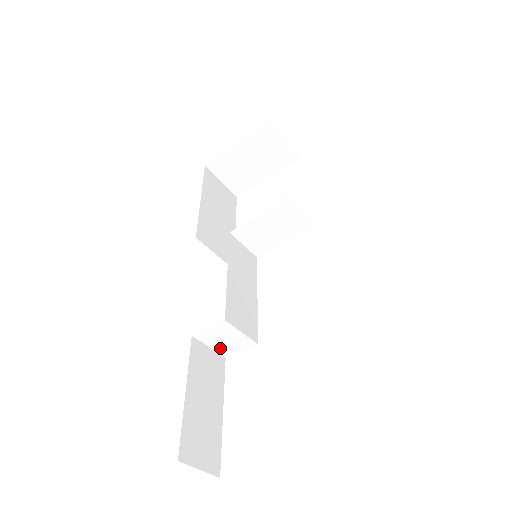
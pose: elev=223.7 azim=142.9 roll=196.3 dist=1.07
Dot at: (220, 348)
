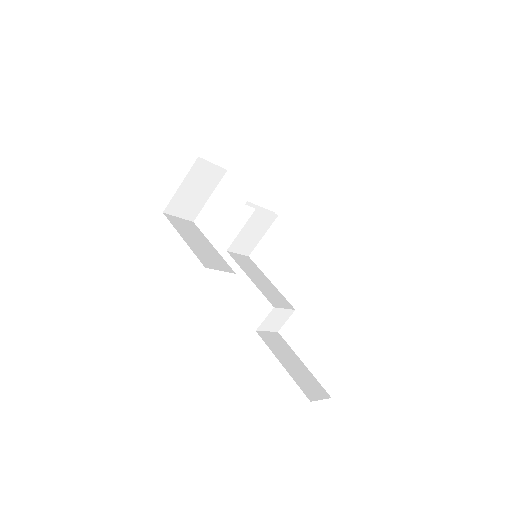
Dot at: (273, 328)
